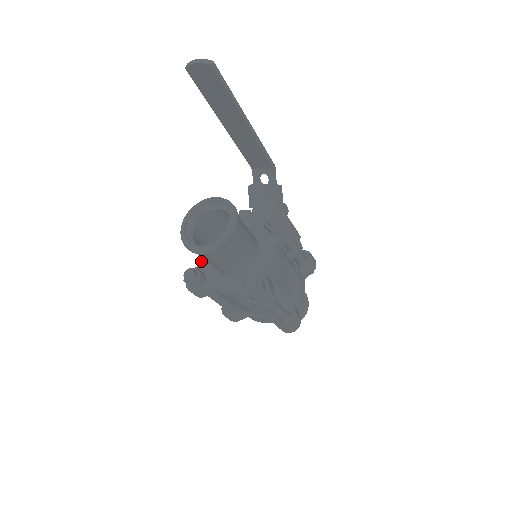
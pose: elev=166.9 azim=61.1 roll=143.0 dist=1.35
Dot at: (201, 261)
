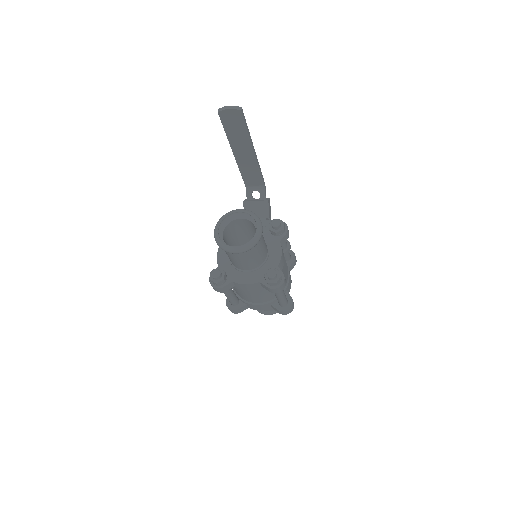
Dot at: (219, 263)
